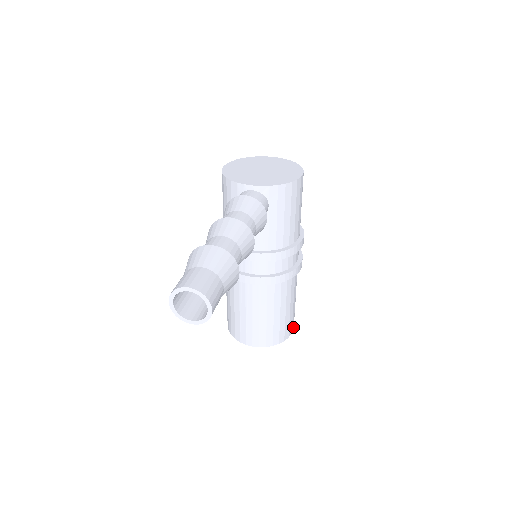
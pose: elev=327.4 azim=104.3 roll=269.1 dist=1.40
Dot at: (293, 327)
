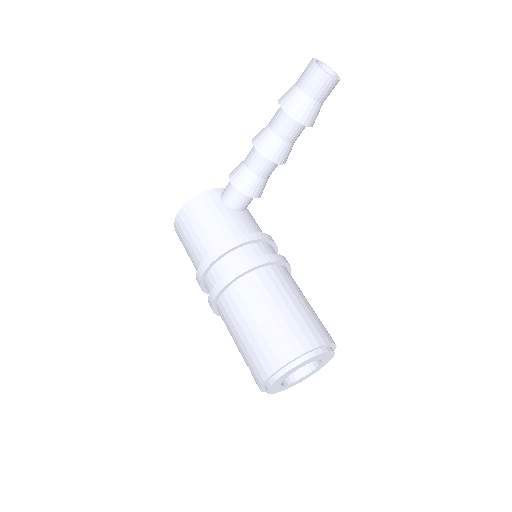
Dot at: occluded
